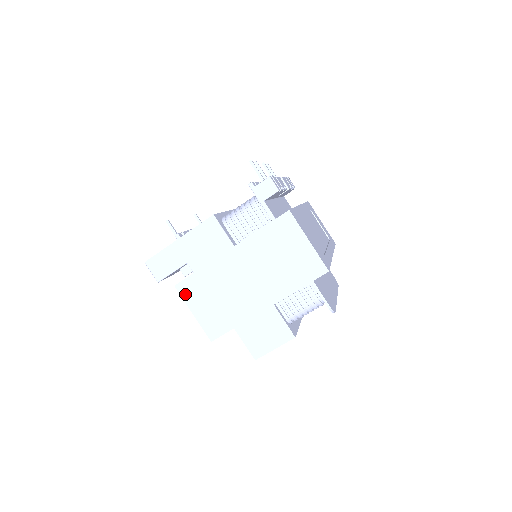
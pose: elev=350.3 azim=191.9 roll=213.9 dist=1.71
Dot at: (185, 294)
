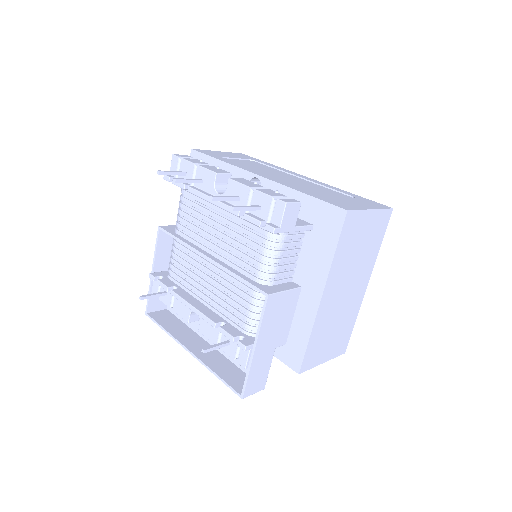
Dot at: (310, 365)
